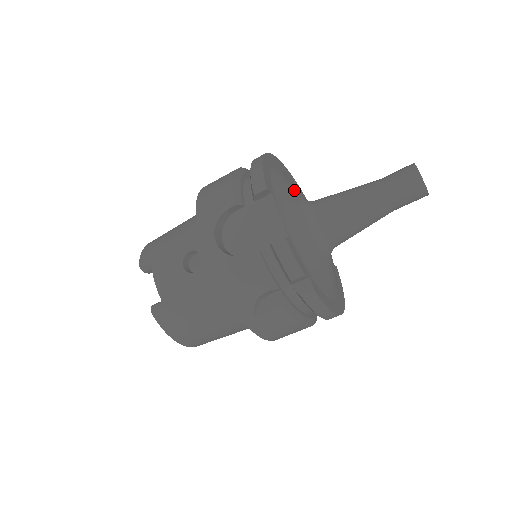
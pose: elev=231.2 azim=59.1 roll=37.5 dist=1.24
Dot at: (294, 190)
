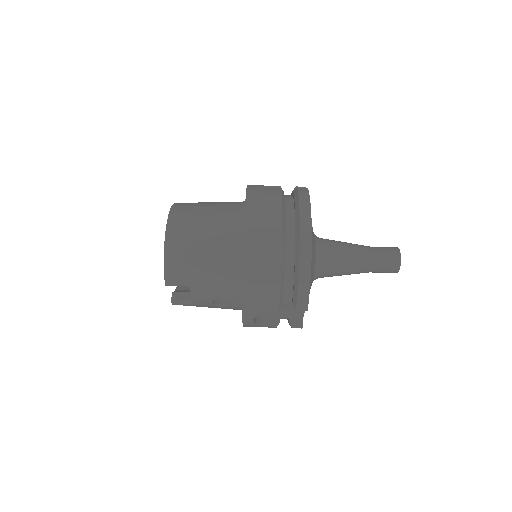
Dot at: occluded
